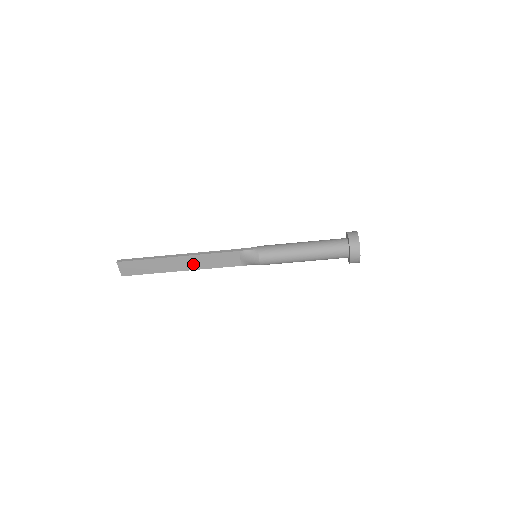
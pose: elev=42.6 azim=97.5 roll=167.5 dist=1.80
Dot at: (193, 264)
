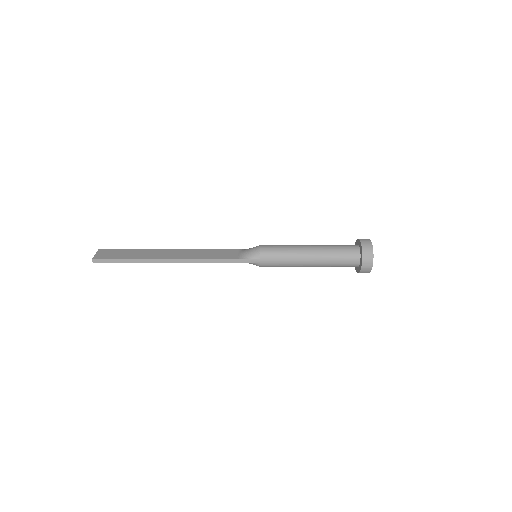
Dot at: occluded
